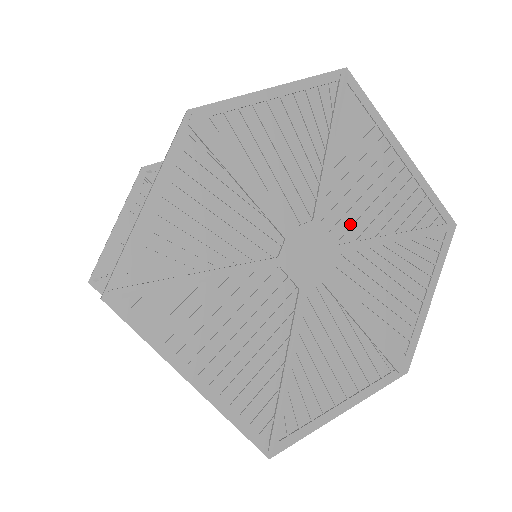
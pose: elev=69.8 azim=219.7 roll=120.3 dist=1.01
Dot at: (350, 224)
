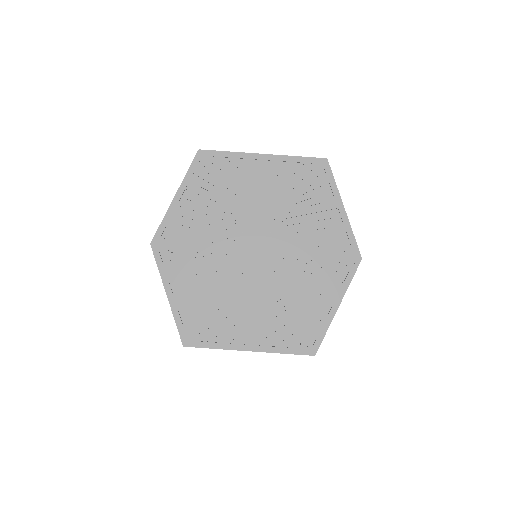
Dot at: (265, 218)
